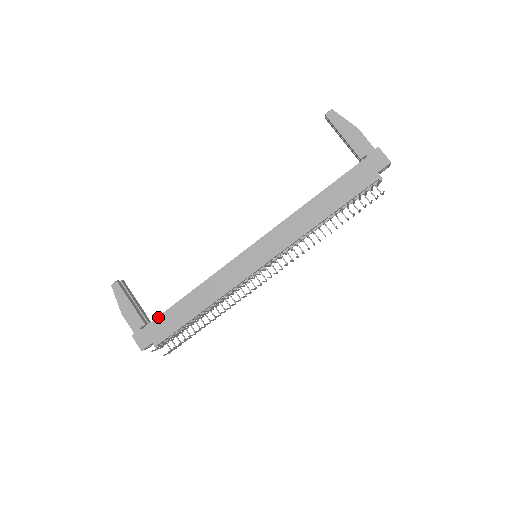
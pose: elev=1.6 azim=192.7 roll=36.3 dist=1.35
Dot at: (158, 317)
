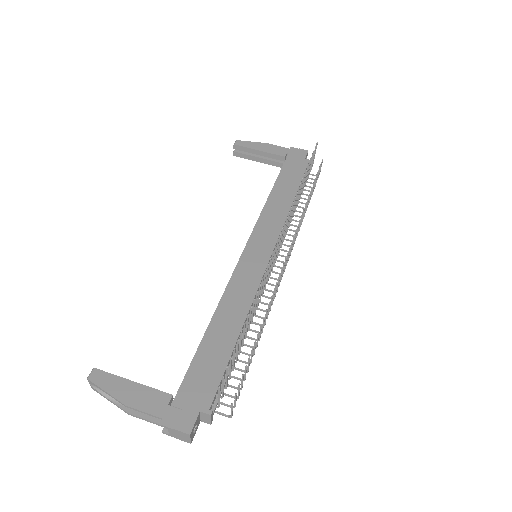
Dot at: (187, 373)
